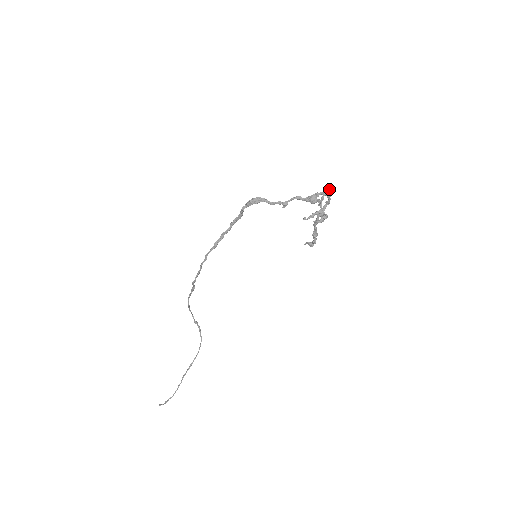
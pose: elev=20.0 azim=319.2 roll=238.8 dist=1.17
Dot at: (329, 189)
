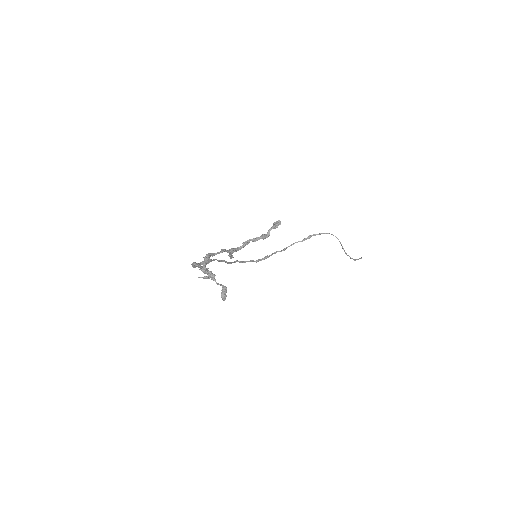
Dot at: (204, 258)
